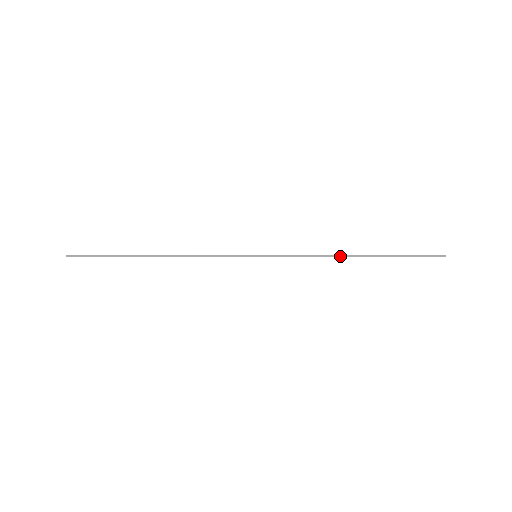
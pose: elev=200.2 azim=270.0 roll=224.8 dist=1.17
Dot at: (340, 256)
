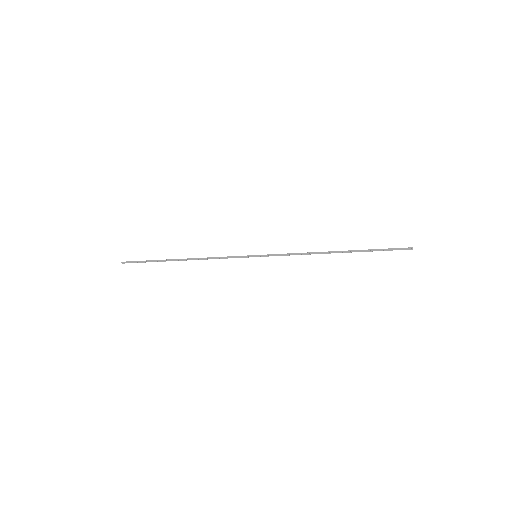
Dot at: (322, 253)
